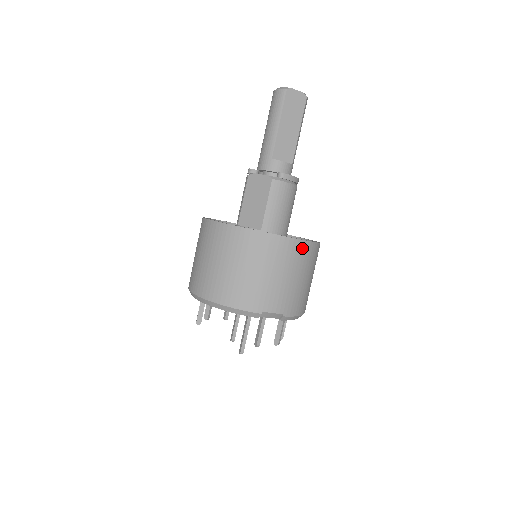
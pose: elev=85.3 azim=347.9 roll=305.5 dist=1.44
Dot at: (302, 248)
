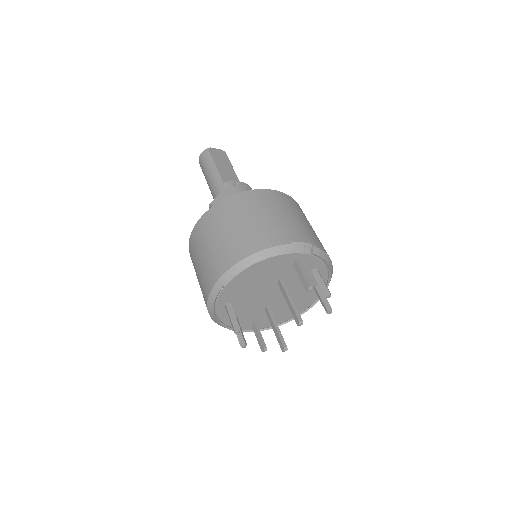
Dot at: (289, 199)
